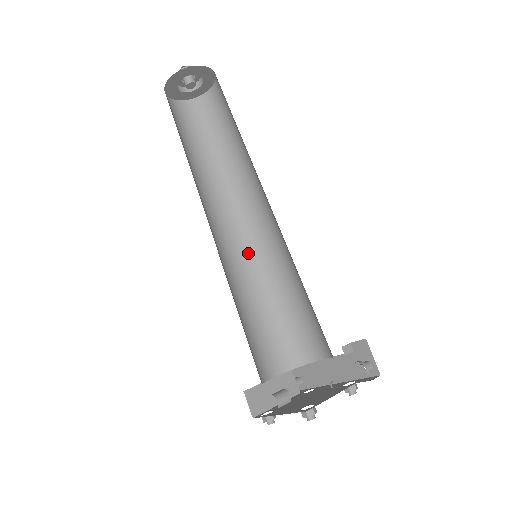
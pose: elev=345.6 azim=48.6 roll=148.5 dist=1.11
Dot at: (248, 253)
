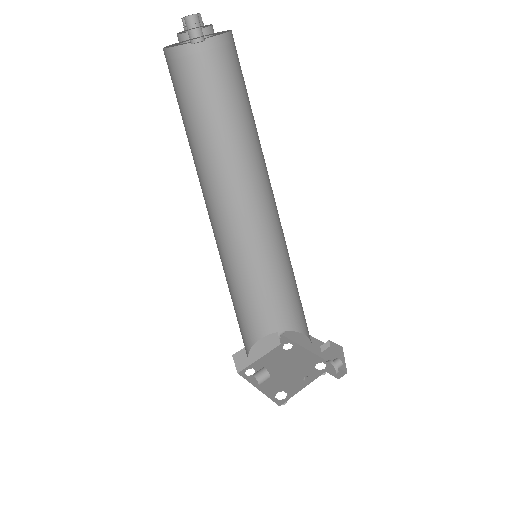
Dot at: (249, 234)
